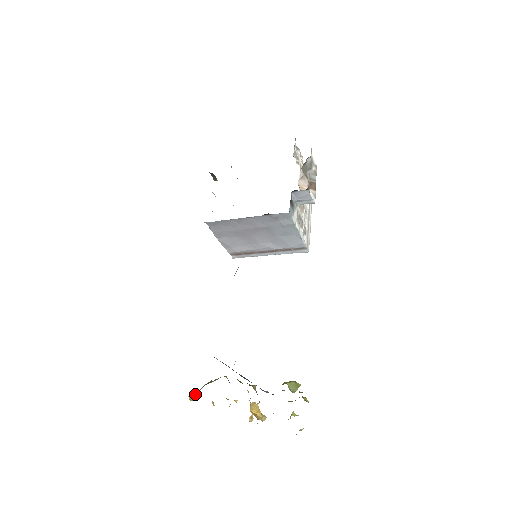
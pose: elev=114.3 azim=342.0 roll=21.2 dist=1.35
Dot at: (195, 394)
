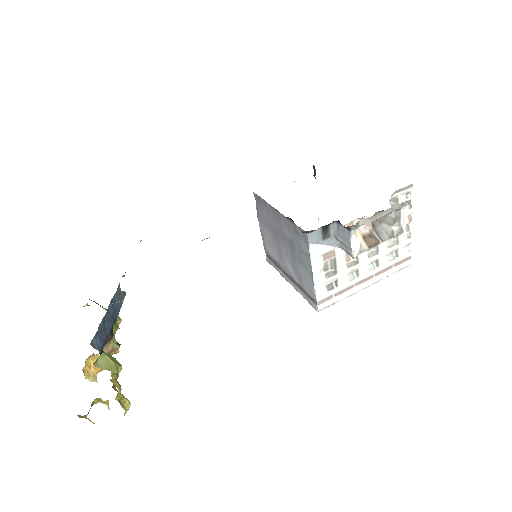
Dot at: (89, 305)
